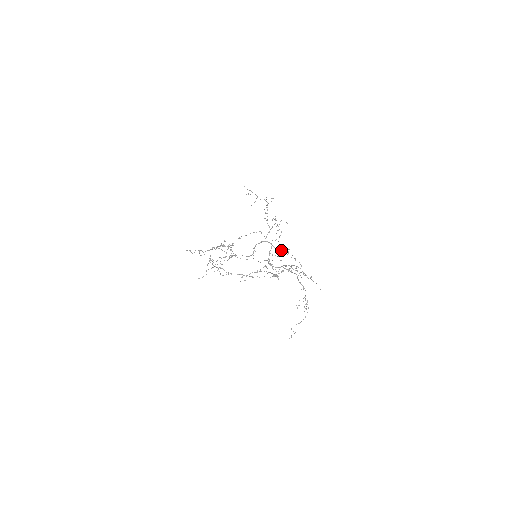
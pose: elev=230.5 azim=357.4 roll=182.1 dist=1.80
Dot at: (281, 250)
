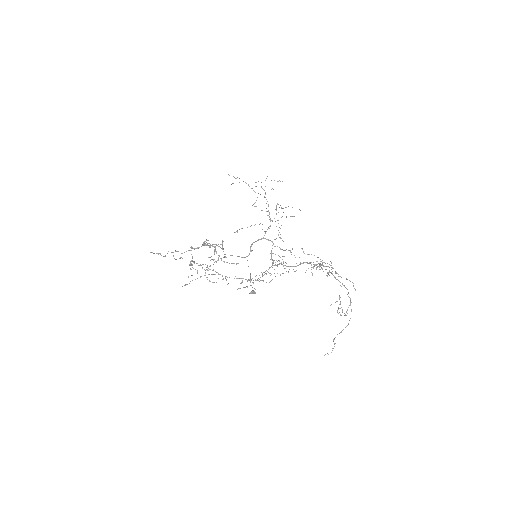
Dot at: occluded
